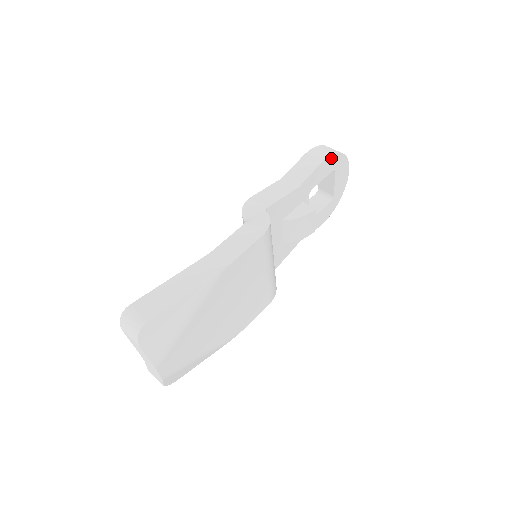
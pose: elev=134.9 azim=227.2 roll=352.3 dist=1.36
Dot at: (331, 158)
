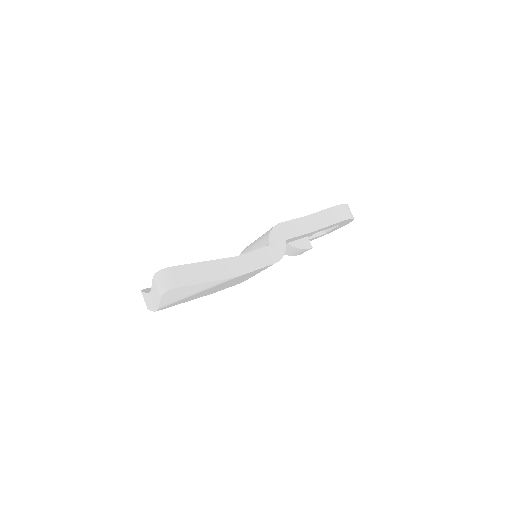
Dot at: (345, 220)
